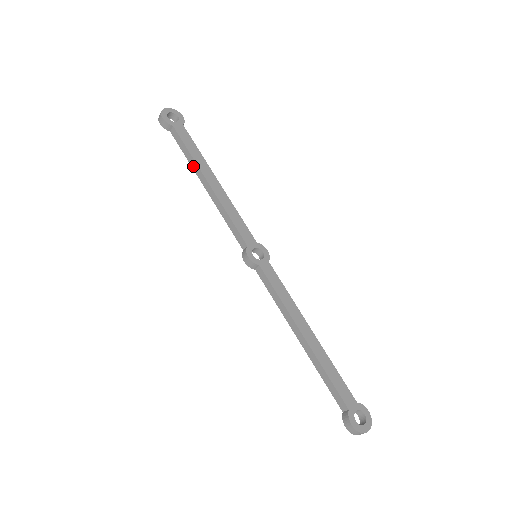
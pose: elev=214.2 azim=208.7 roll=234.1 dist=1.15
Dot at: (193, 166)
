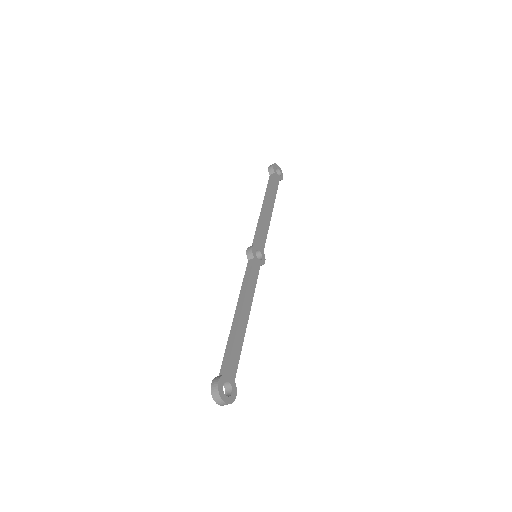
Dot at: (266, 195)
